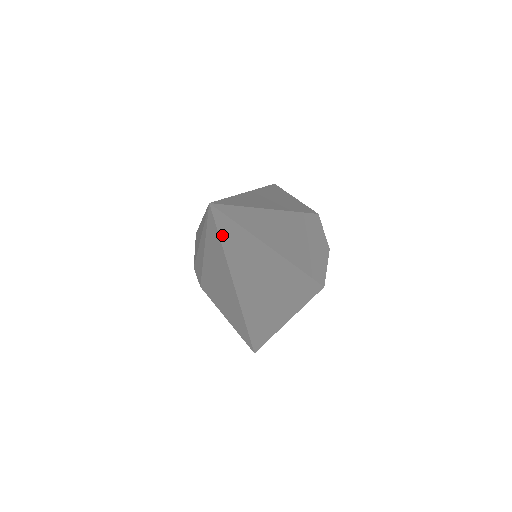
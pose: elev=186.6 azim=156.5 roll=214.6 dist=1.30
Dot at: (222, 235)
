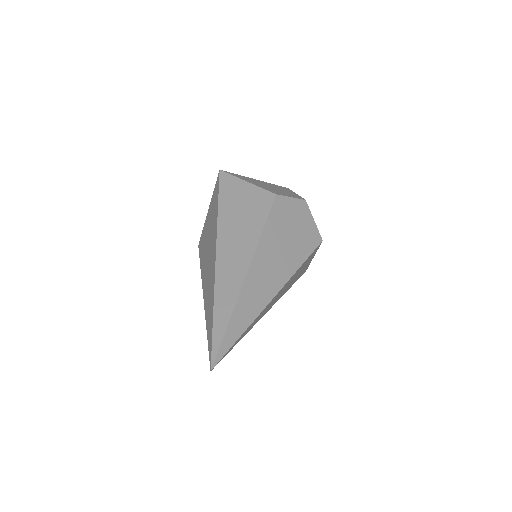
Dot at: (231, 349)
